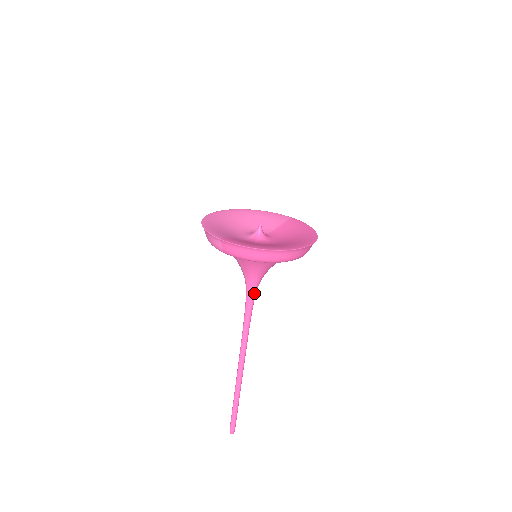
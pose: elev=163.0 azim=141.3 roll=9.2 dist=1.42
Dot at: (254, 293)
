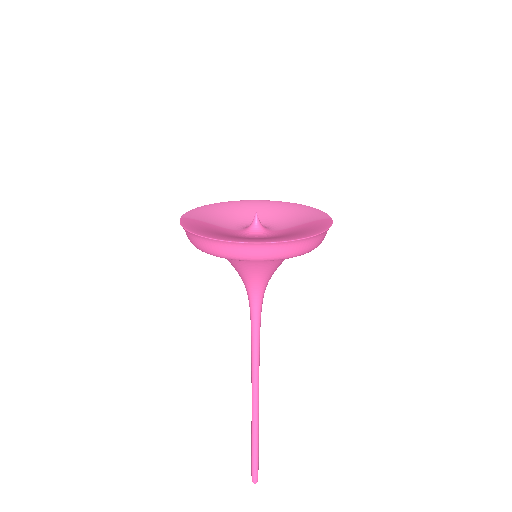
Dot at: (254, 304)
